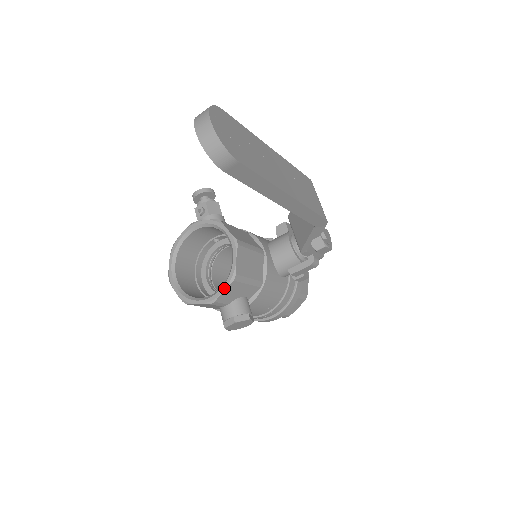
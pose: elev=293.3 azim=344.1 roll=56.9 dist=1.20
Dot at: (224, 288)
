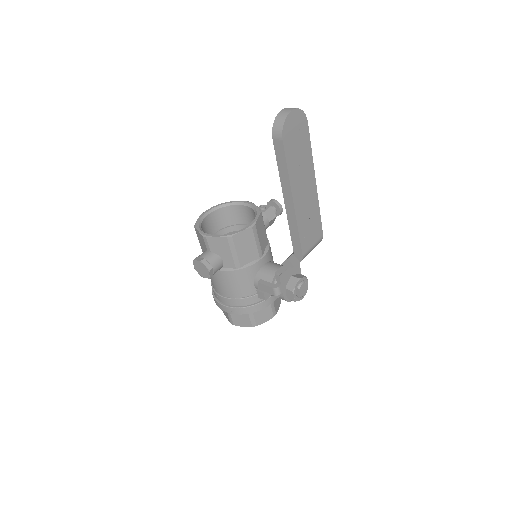
Dot at: (218, 236)
